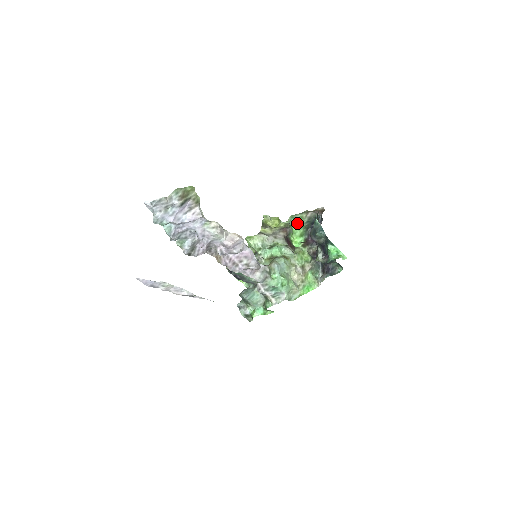
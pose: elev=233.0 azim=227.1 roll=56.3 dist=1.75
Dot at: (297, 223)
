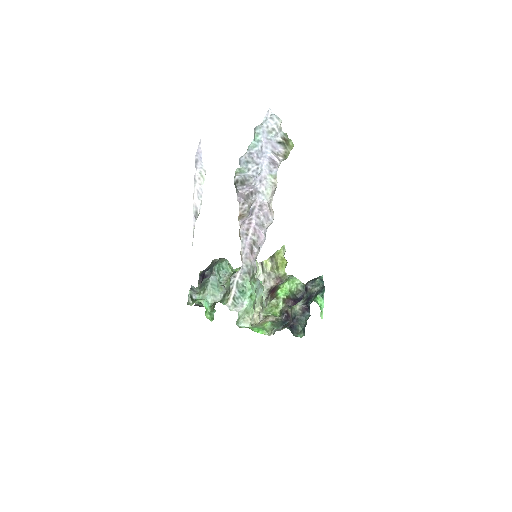
Dot at: (296, 279)
